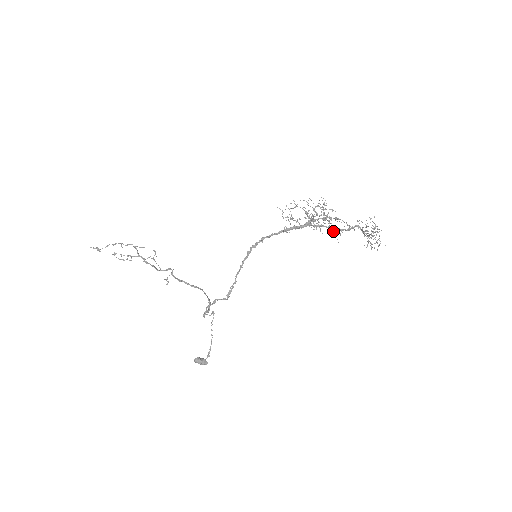
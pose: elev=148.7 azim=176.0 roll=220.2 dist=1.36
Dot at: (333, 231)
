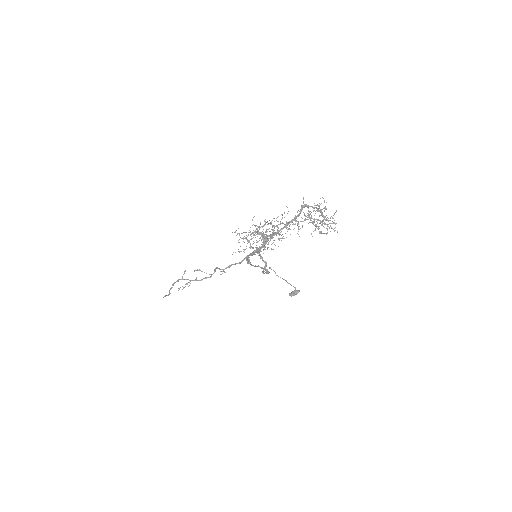
Dot at: occluded
